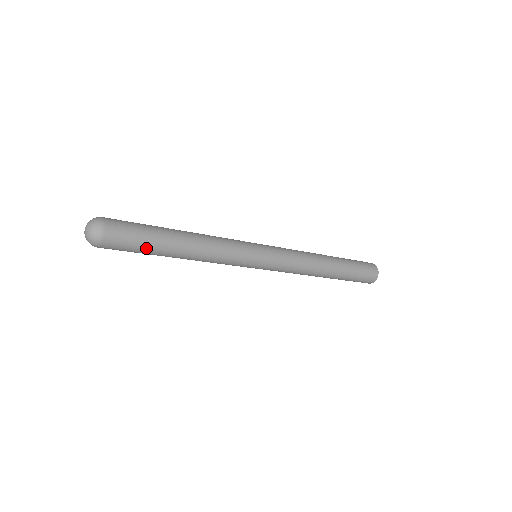
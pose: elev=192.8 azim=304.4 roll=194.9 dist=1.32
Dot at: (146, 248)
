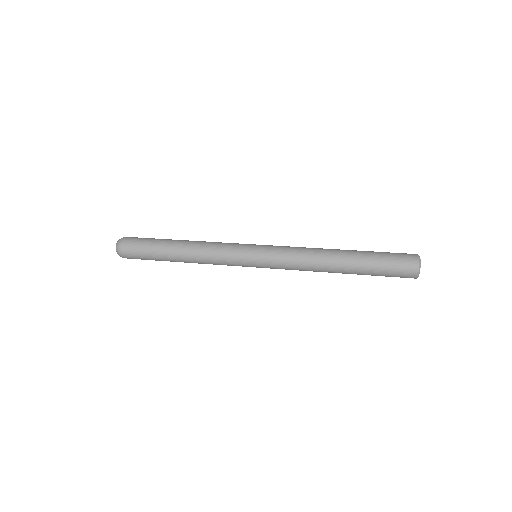
Dot at: (152, 257)
